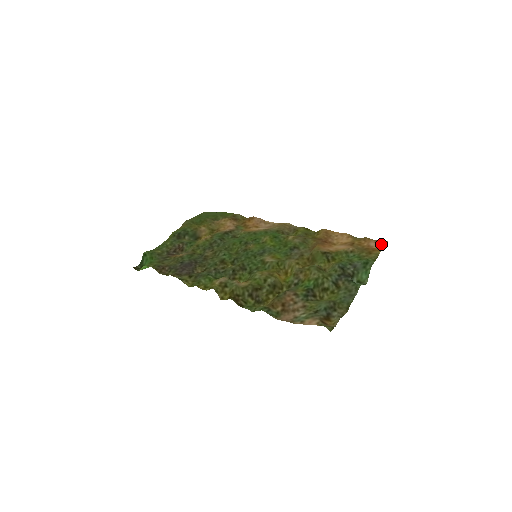
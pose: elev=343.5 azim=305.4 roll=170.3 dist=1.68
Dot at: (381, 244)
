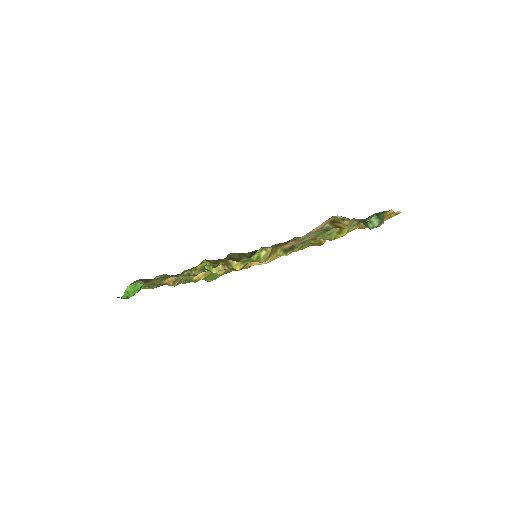
Dot at: (392, 214)
